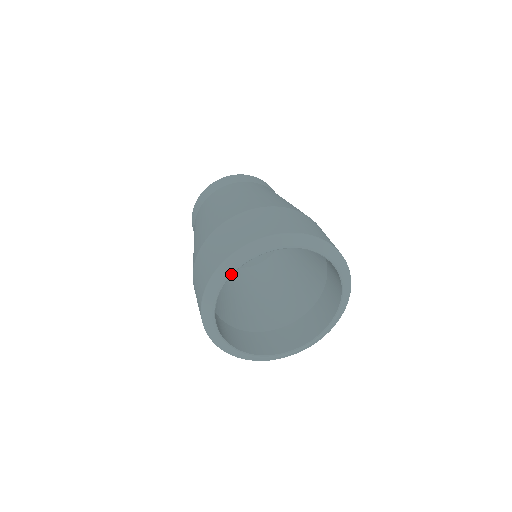
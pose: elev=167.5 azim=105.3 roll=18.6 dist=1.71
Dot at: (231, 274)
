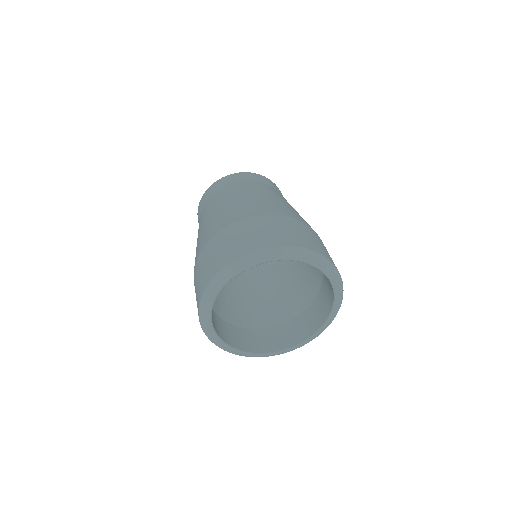
Dot at: (265, 262)
